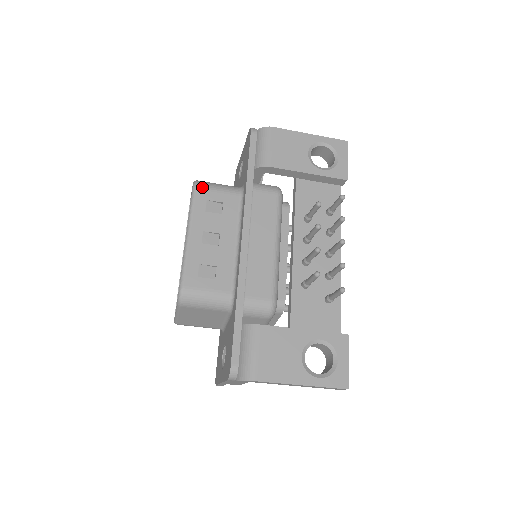
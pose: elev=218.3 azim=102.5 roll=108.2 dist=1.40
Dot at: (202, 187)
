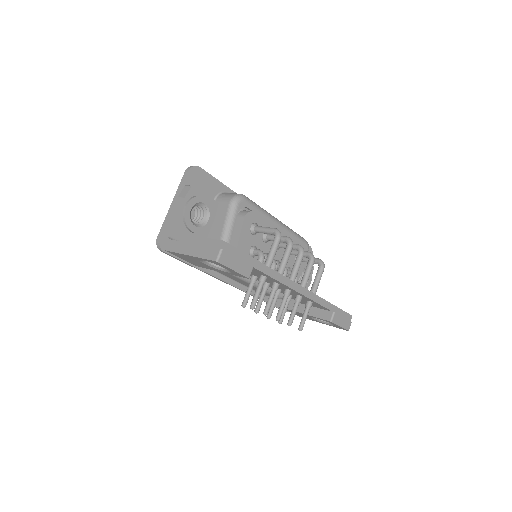
Dot at: occluded
